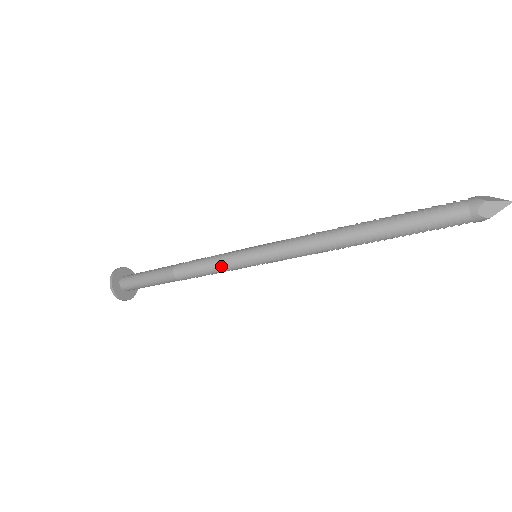
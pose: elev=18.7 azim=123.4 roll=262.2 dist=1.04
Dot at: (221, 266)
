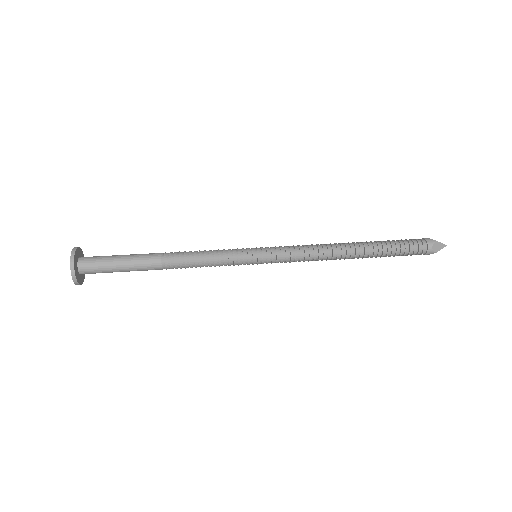
Dot at: (222, 259)
